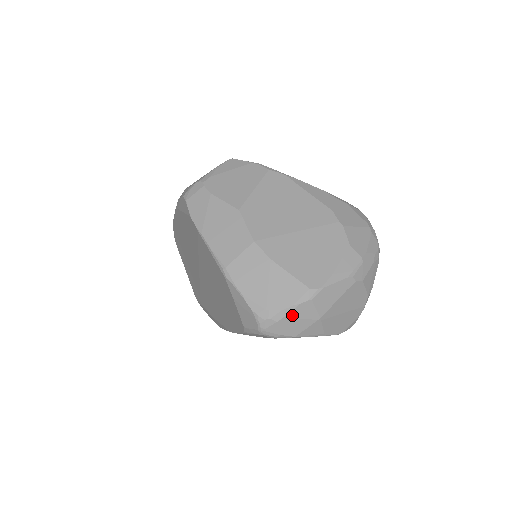
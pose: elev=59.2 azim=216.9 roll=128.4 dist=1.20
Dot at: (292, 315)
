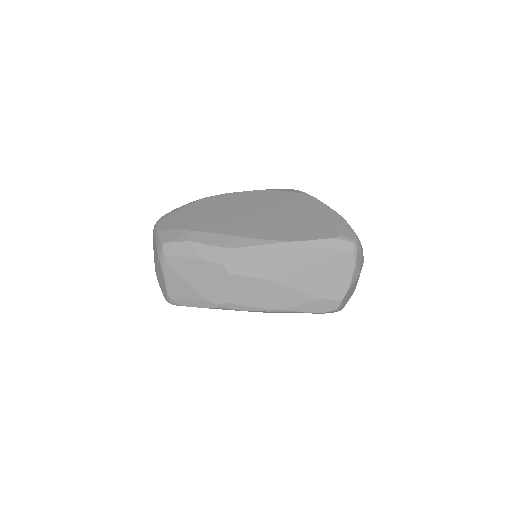
Dot at: (362, 255)
